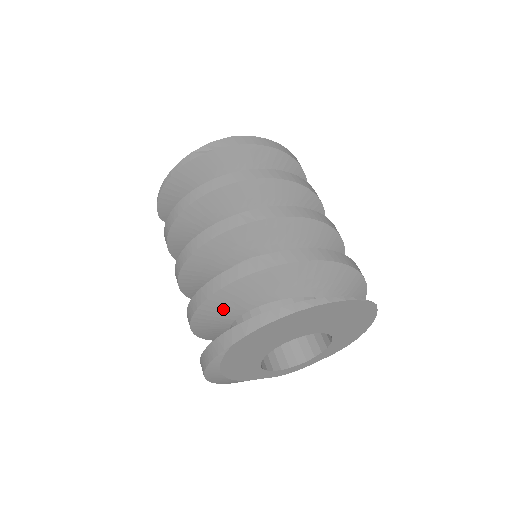
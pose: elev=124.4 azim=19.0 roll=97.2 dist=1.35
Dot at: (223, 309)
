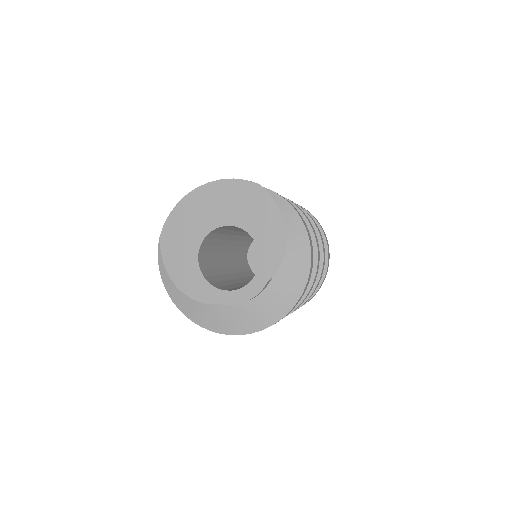
Dot at: occluded
